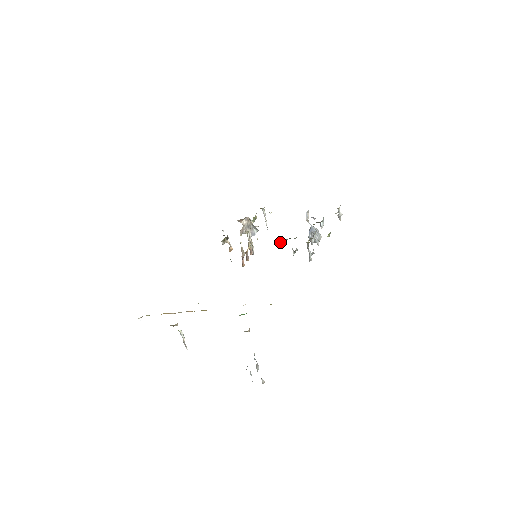
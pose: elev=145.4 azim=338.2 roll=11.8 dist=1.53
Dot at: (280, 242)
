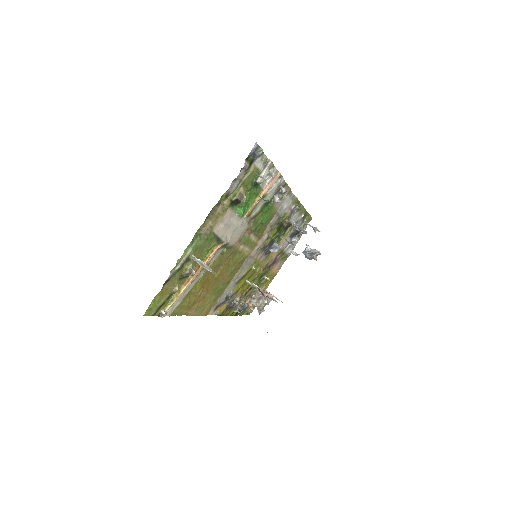
Dot at: (274, 249)
